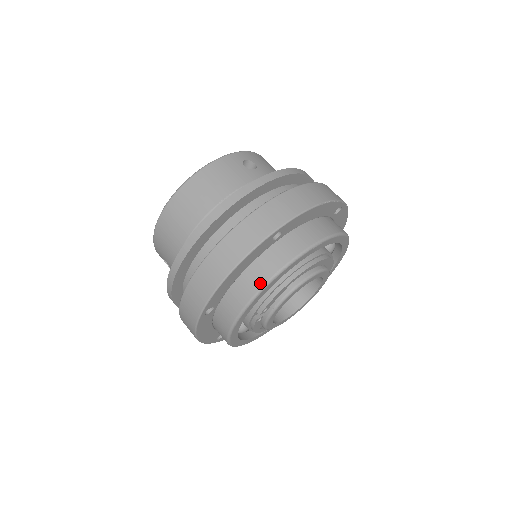
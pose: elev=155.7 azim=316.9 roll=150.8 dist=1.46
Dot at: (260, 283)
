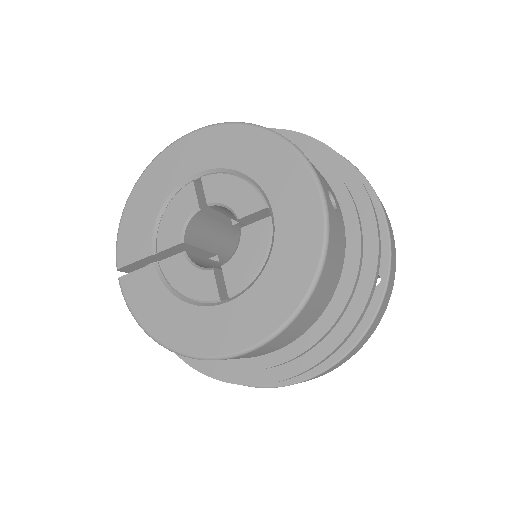
Dot at: occluded
